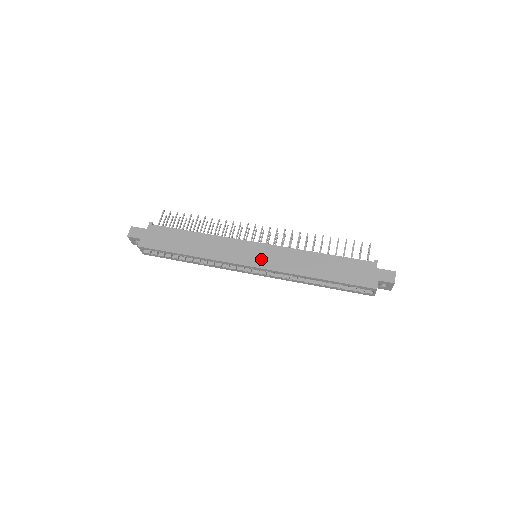
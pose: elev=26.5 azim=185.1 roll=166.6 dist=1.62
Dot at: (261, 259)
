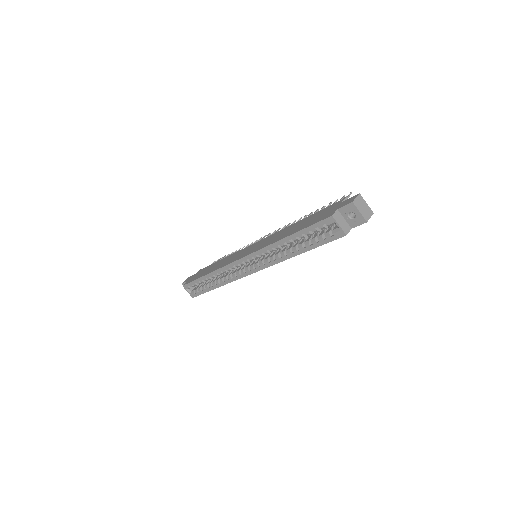
Dot at: (251, 250)
